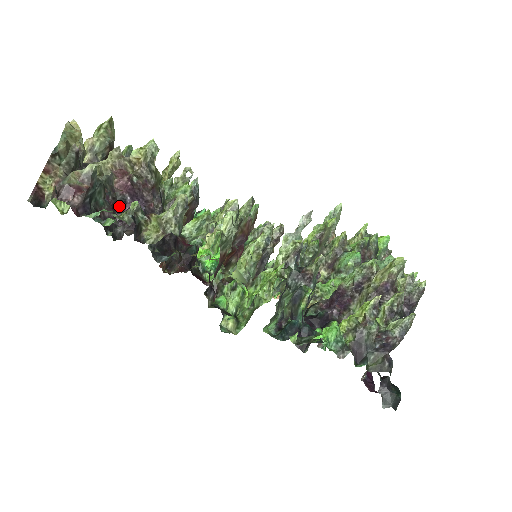
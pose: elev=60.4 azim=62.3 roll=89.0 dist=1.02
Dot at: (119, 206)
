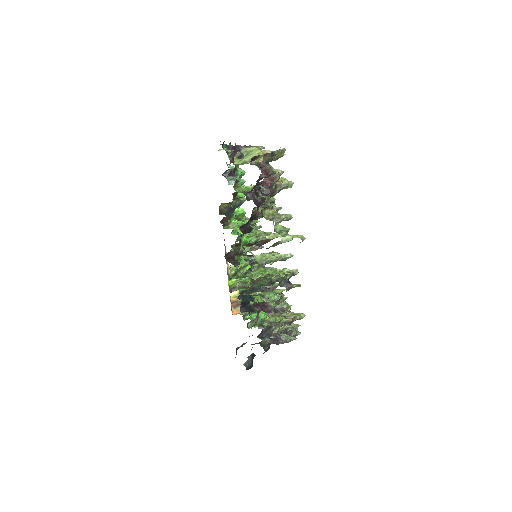
Dot at: (257, 187)
